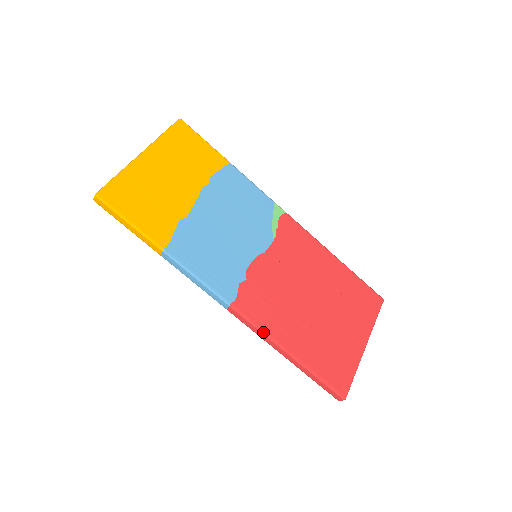
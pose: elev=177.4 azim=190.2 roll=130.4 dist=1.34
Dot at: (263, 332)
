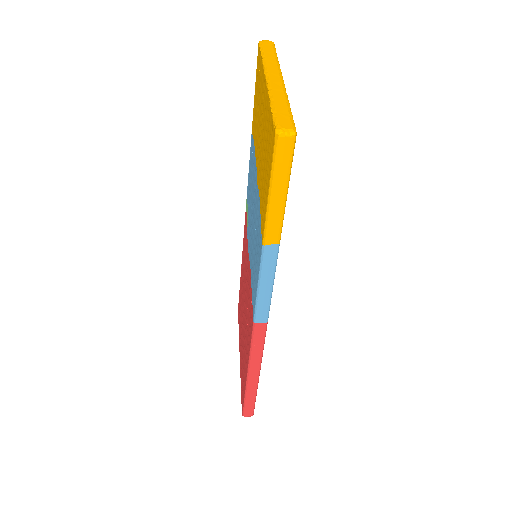
Dot at: occluded
